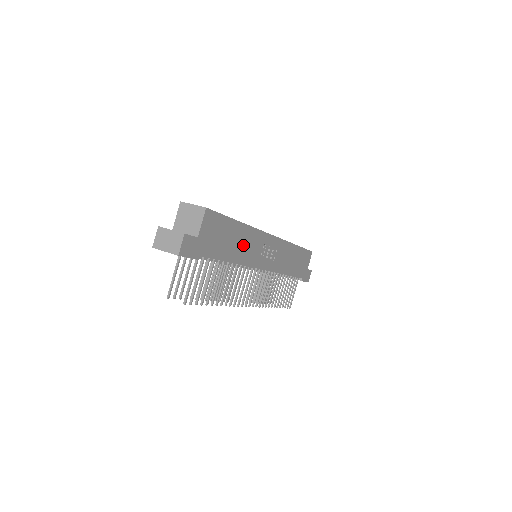
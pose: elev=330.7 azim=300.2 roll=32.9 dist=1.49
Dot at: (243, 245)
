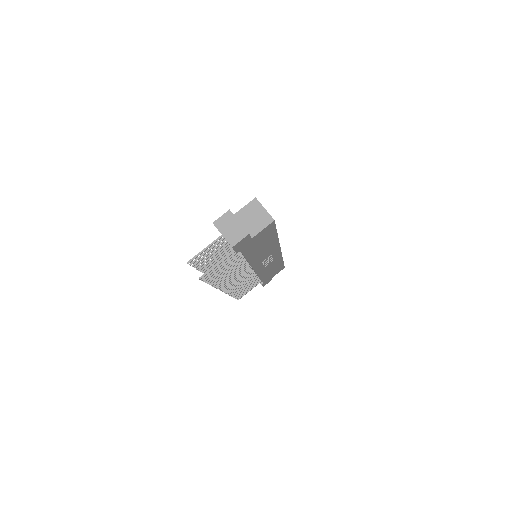
Dot at: (263, 251)
